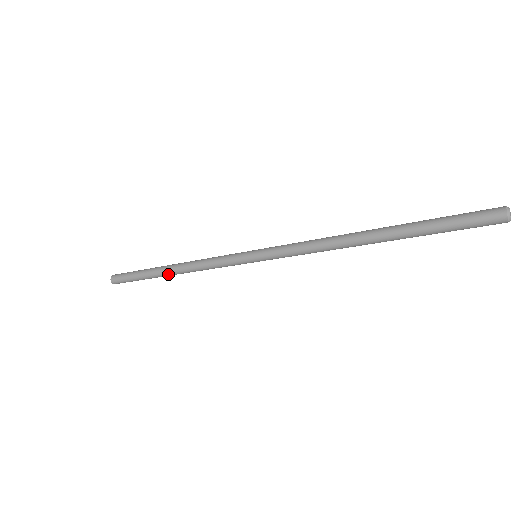
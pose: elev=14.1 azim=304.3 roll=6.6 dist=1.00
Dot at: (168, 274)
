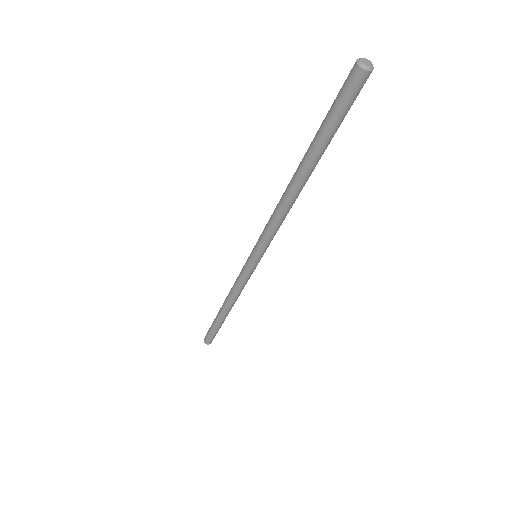
Dot at: (225, 313)
